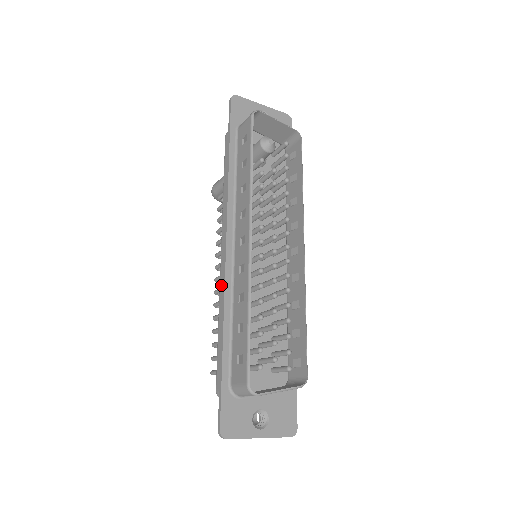
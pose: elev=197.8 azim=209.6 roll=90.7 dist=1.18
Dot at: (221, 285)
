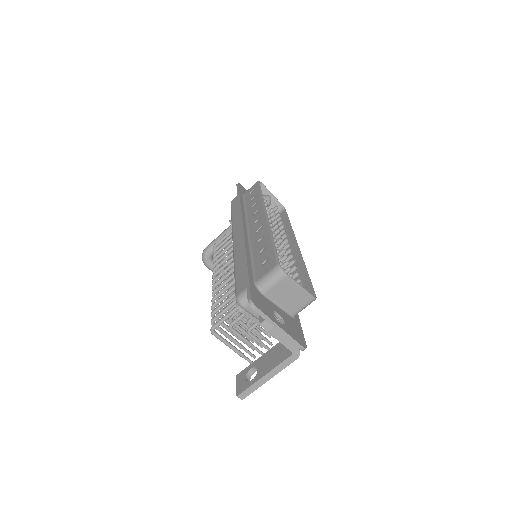
Dot at: (236, 249)
